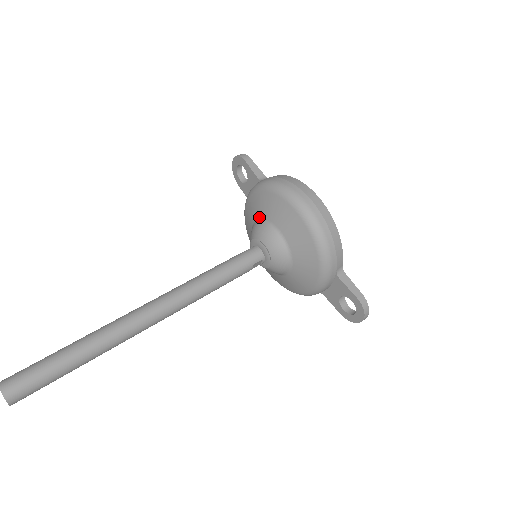
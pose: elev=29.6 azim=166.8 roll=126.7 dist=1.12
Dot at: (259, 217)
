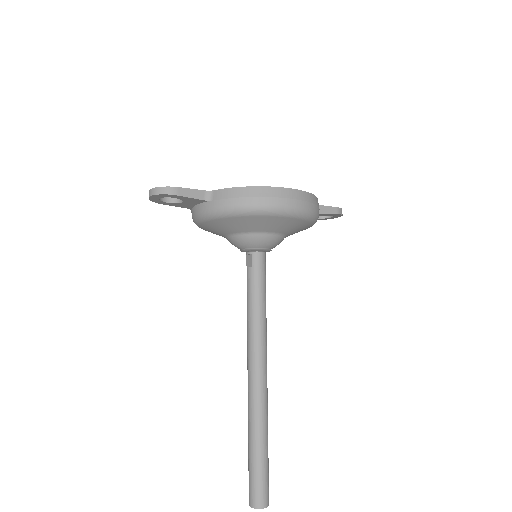
Dot at: (239, 232)
